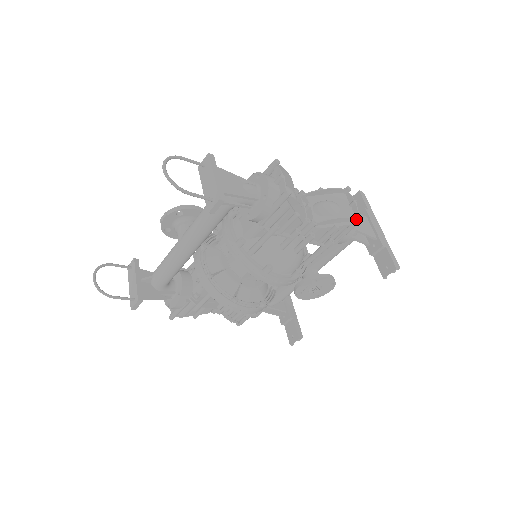
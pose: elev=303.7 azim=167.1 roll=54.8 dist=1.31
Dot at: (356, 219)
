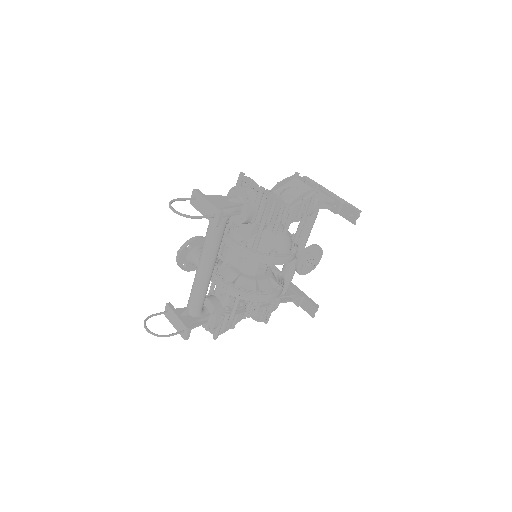
Dot at: (314, 190)
